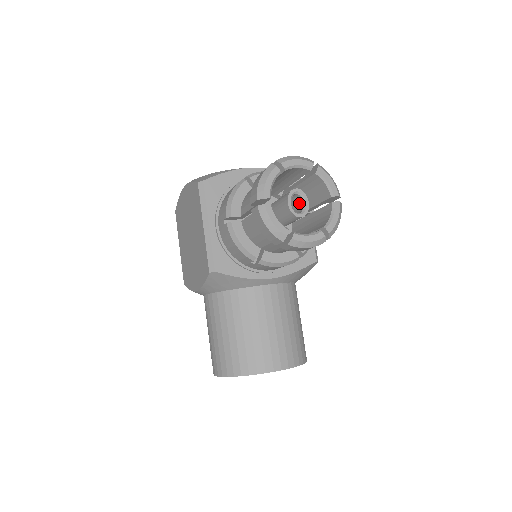
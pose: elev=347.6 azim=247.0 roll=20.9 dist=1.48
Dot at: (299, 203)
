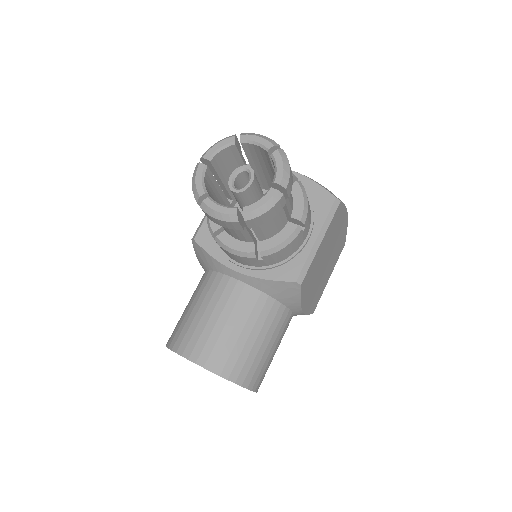
Dot at: occluded
